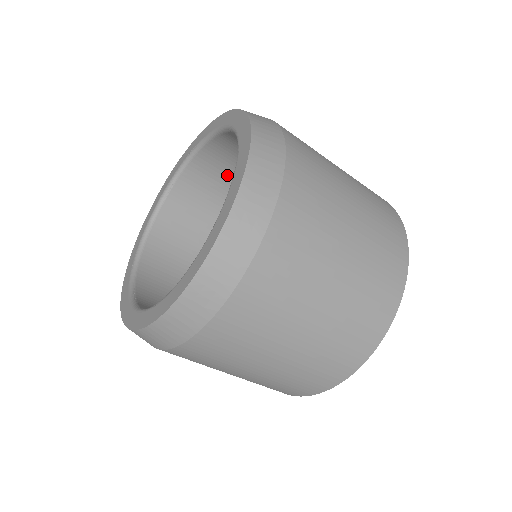
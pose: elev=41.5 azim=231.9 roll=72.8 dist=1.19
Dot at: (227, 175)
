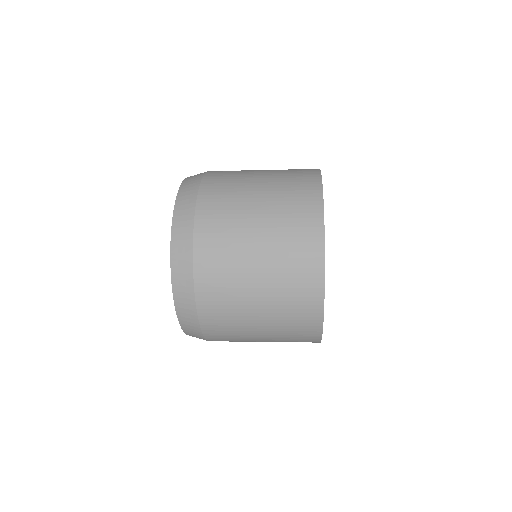
Dot at: occluded
